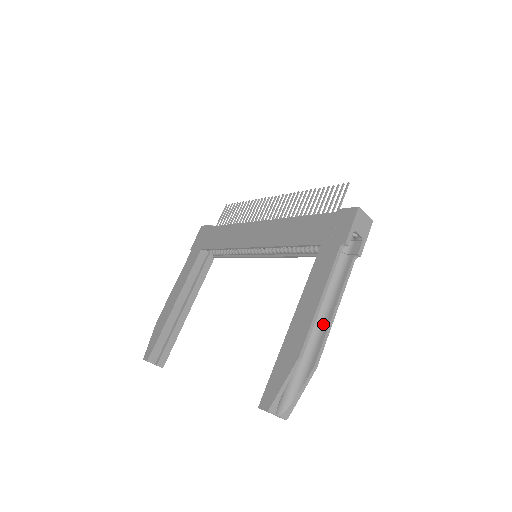
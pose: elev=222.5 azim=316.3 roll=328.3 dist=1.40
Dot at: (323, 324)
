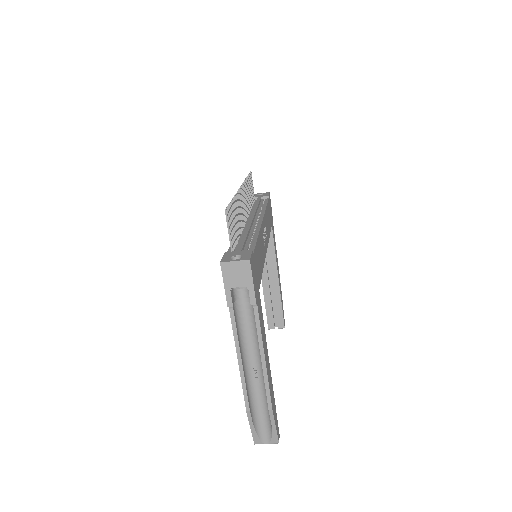
Dot at: occluded
